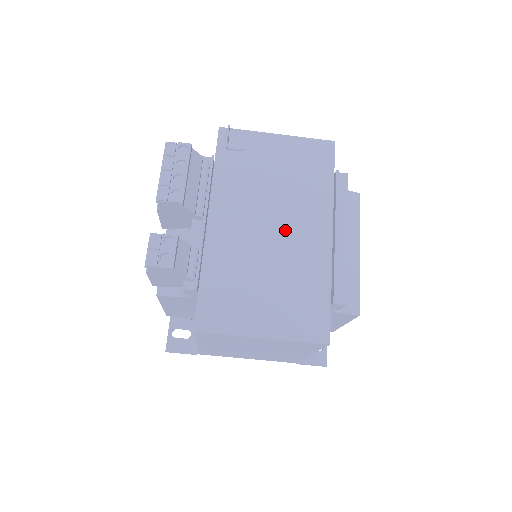
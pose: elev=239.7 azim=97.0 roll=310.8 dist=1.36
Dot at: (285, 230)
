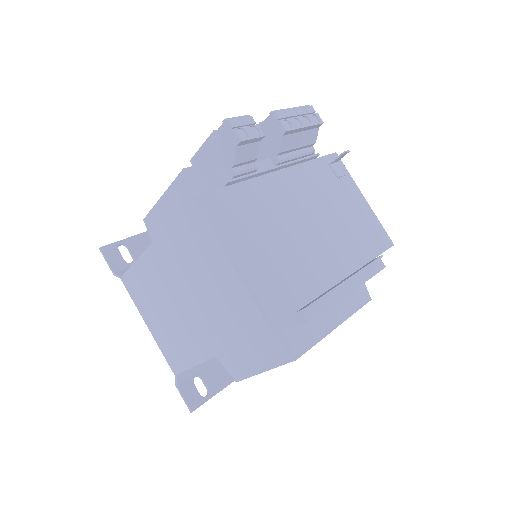
Dot at: (317, 237)
